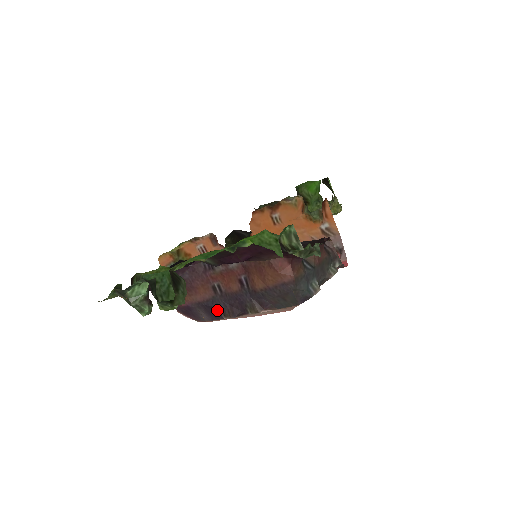
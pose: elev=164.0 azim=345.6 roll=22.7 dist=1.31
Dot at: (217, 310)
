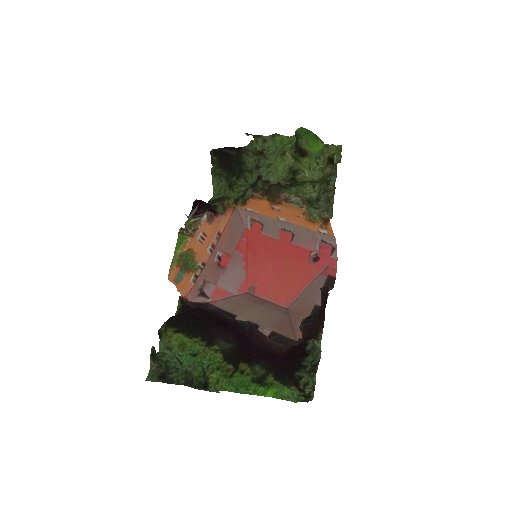
Dot at: occluded
